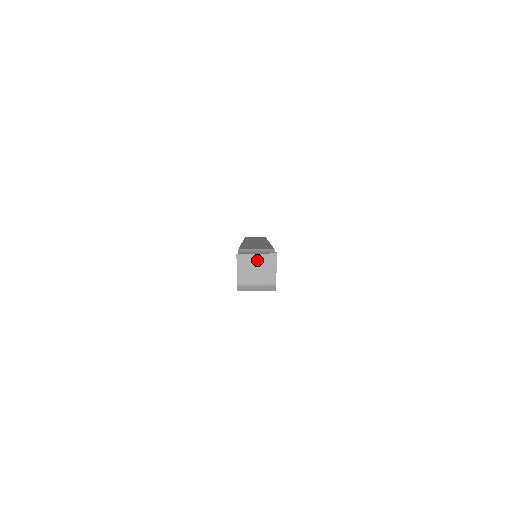
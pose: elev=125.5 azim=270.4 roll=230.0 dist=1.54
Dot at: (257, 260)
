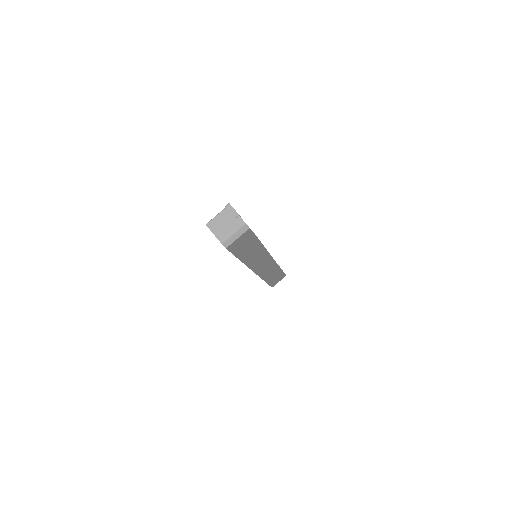
Dot at: (221, 218)
